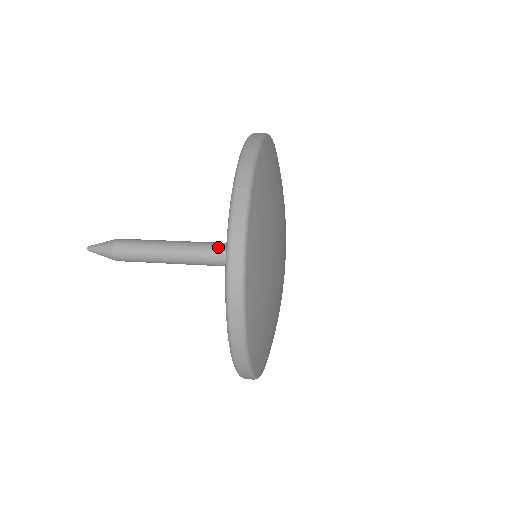
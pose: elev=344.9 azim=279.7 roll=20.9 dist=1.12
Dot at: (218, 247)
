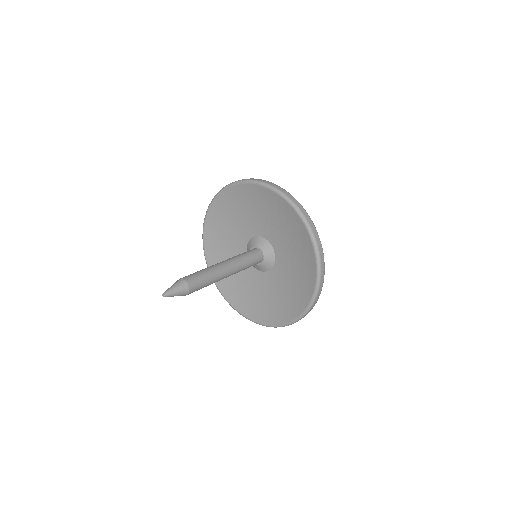
Dot at: (244, 259)
